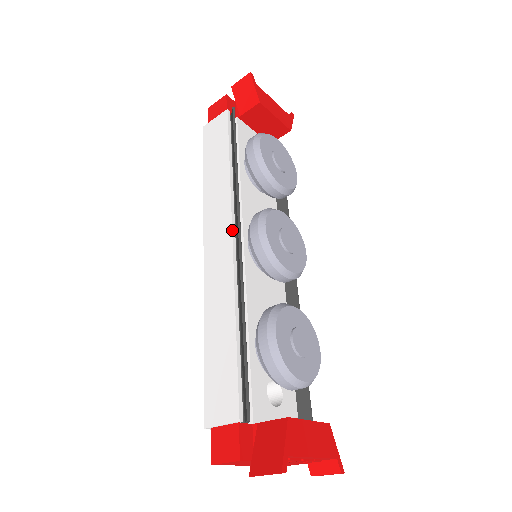
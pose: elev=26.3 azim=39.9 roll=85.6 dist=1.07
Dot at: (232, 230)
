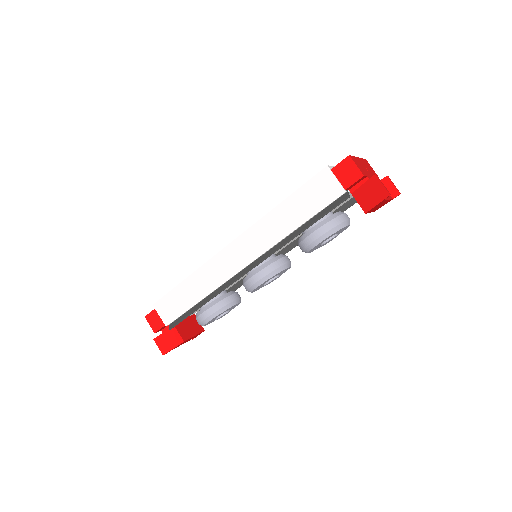
Dot at: (248, 265)
